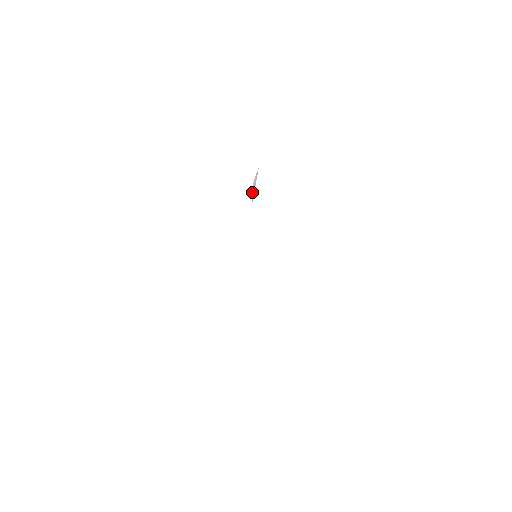
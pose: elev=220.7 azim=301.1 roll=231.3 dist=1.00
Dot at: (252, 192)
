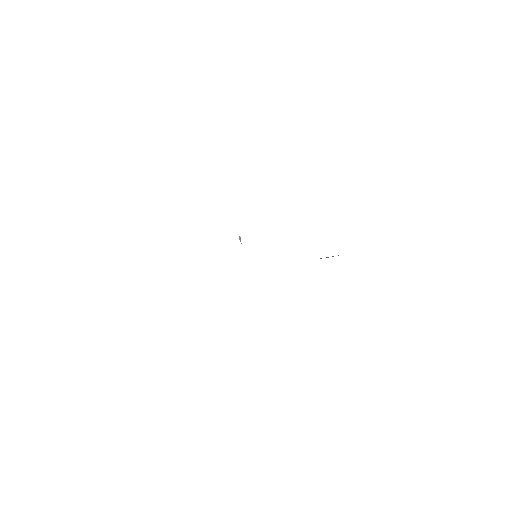
Dot at: (240, 241)
